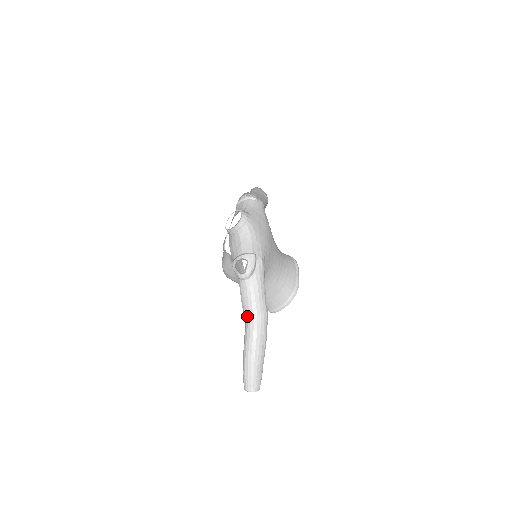
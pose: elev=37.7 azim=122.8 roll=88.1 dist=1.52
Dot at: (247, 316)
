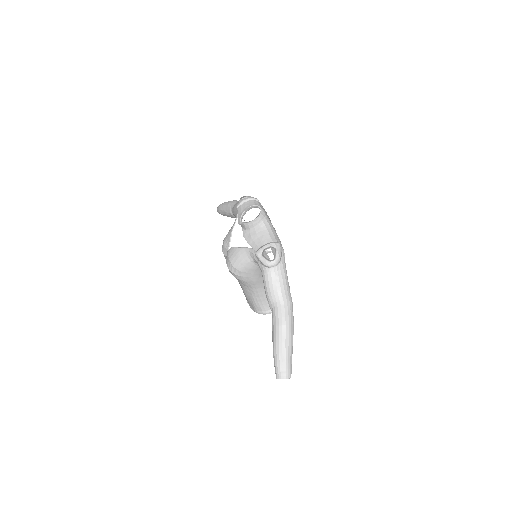
Dot at: (276, 303)
